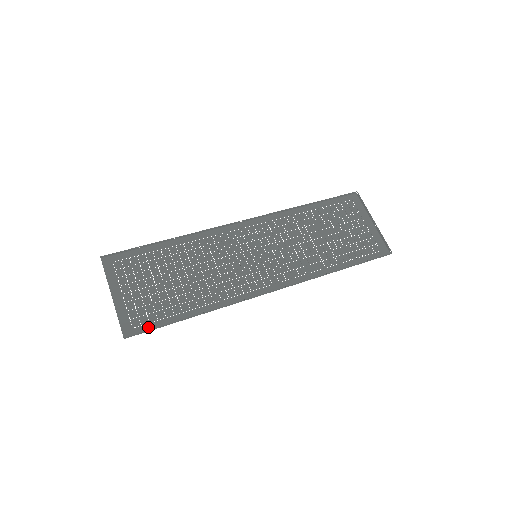
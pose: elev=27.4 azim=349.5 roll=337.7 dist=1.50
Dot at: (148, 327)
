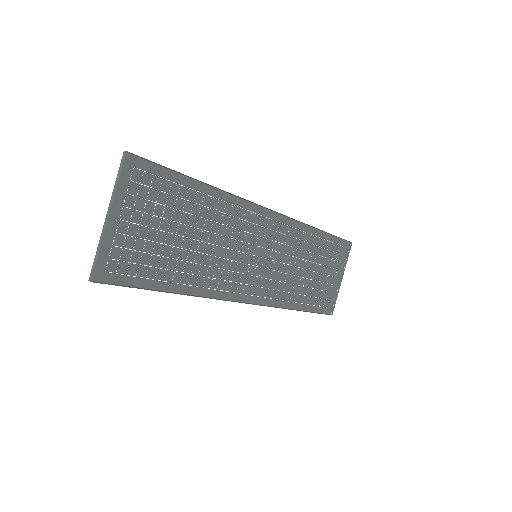
Dot at: (122, 279)
